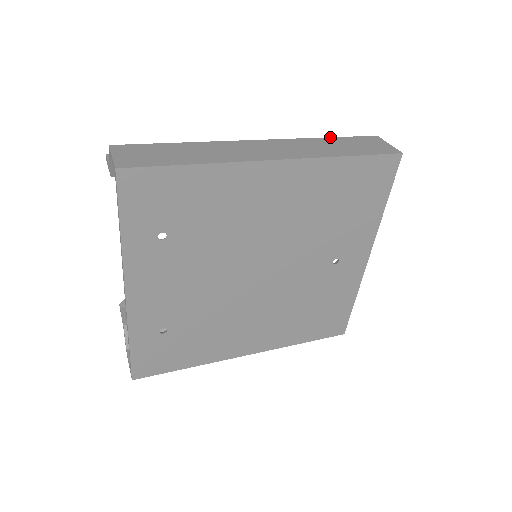
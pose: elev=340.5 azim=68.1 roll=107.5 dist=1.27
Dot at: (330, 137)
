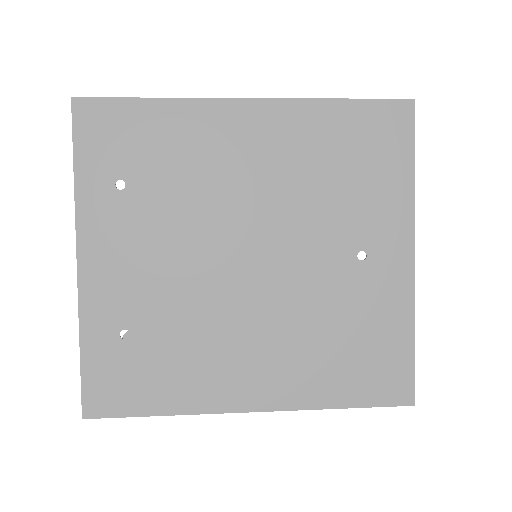
Dot at: occluded
